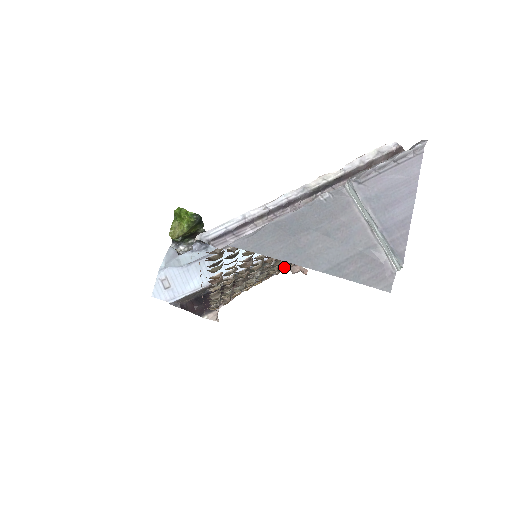
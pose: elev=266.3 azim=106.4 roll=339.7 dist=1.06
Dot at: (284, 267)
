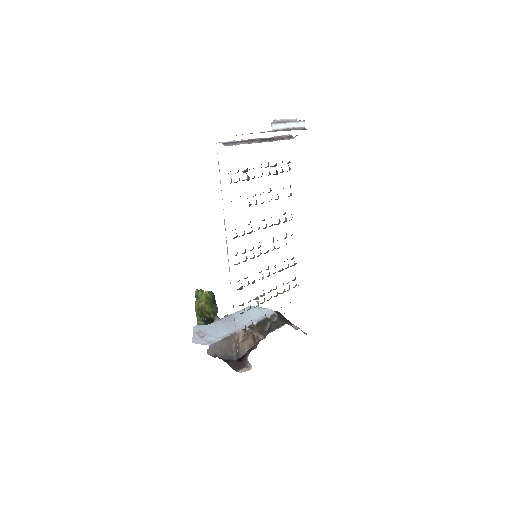
Dot at: (282, 293)
